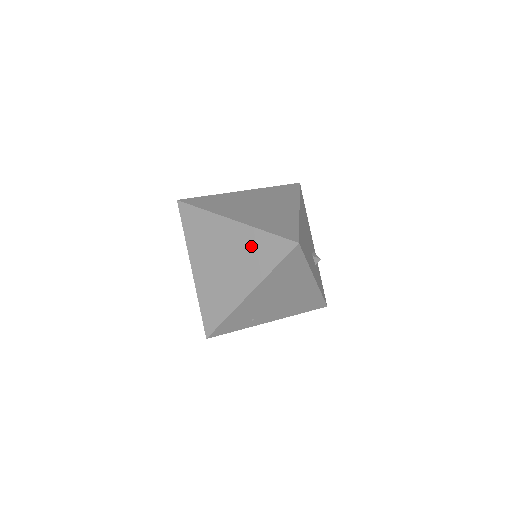
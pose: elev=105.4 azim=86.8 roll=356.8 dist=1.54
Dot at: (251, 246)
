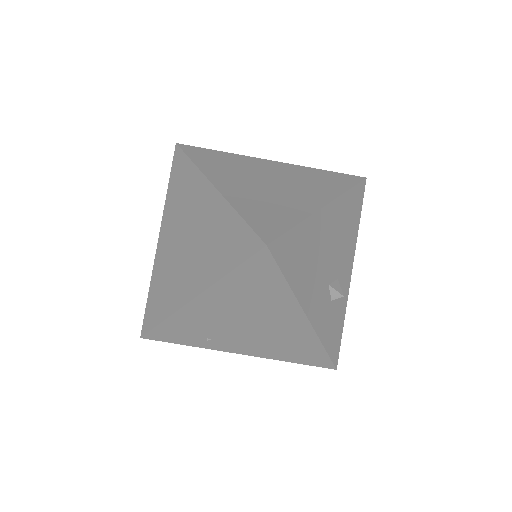
Dot at: (217, 229)
